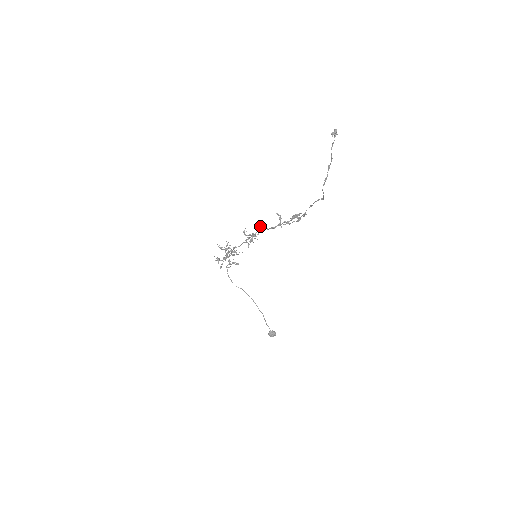
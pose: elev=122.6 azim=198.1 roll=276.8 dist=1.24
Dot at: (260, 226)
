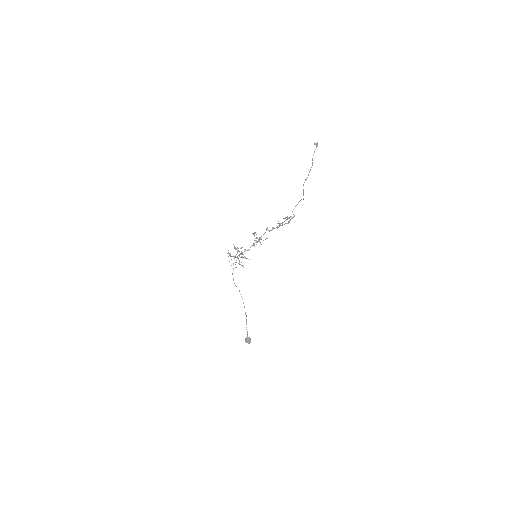
Dot at: (266, 230)
